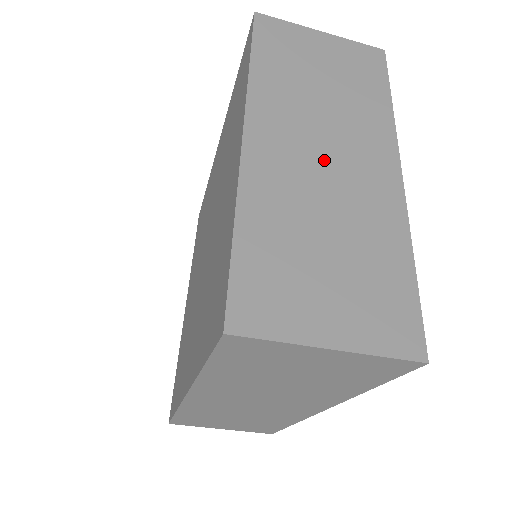
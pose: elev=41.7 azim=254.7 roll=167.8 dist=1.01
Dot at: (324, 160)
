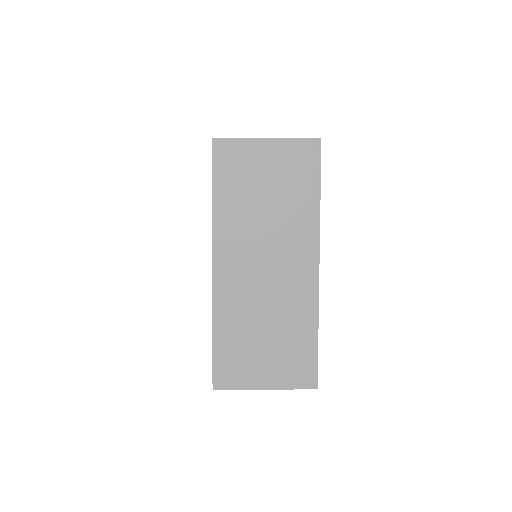
Dot at: (265, 271)
